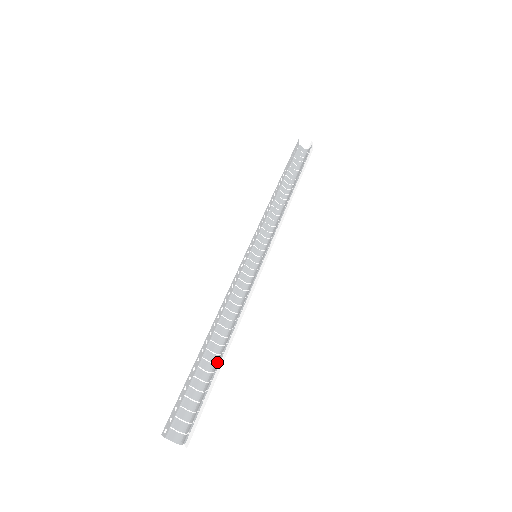
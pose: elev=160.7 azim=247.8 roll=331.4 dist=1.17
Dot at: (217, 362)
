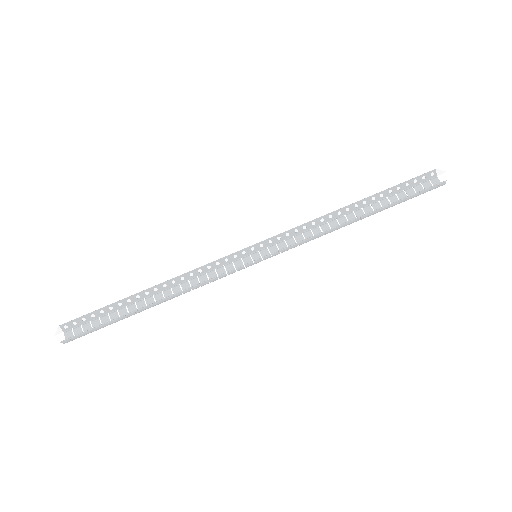
Dot at: (129, 308)
